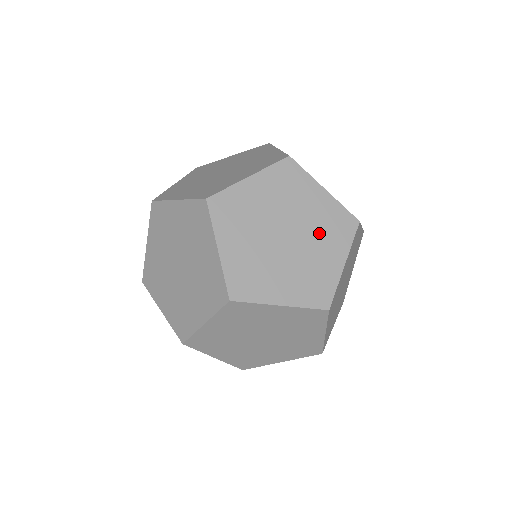
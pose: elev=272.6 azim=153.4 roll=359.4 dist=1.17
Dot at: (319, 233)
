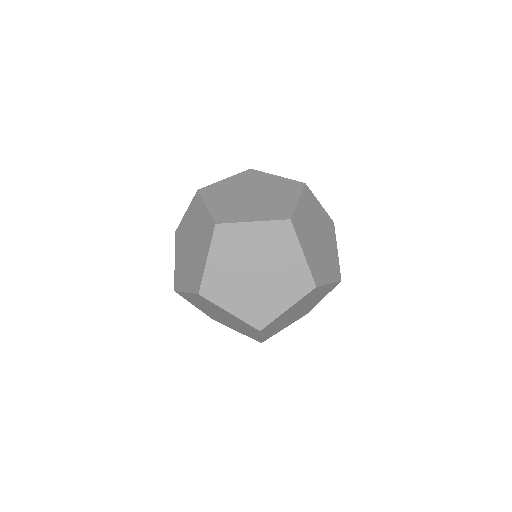
Dot at: (328, 259)
